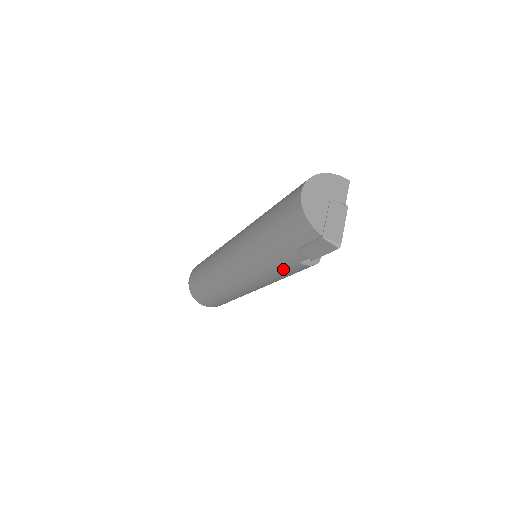
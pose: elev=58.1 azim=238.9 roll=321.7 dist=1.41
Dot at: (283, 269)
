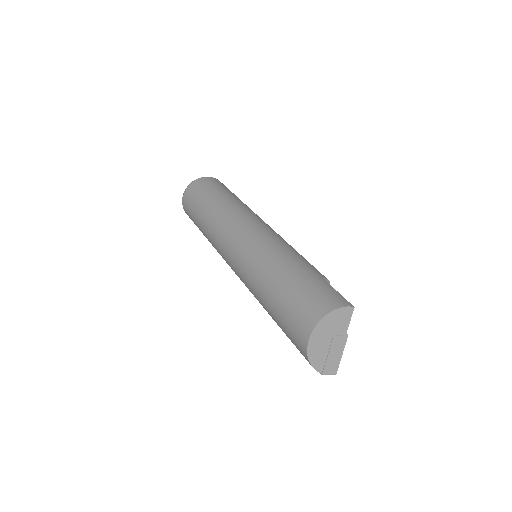
Dot at: occluded
